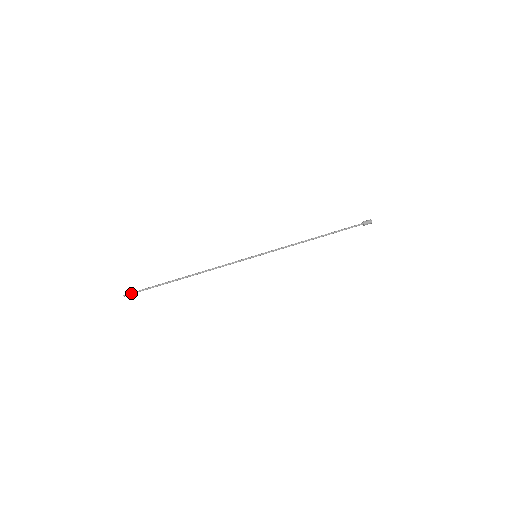
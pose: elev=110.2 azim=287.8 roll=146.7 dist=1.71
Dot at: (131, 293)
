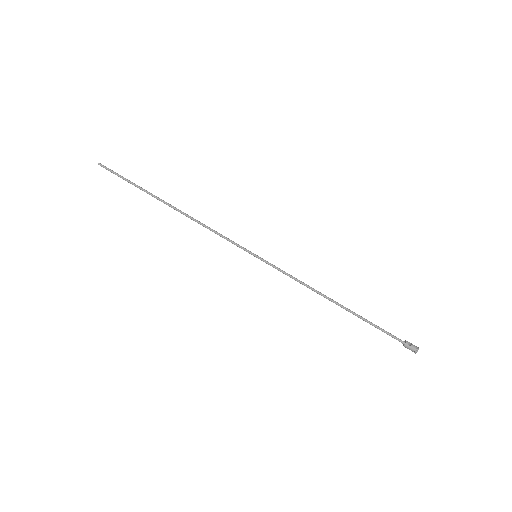
Dot at: (107, 168)
